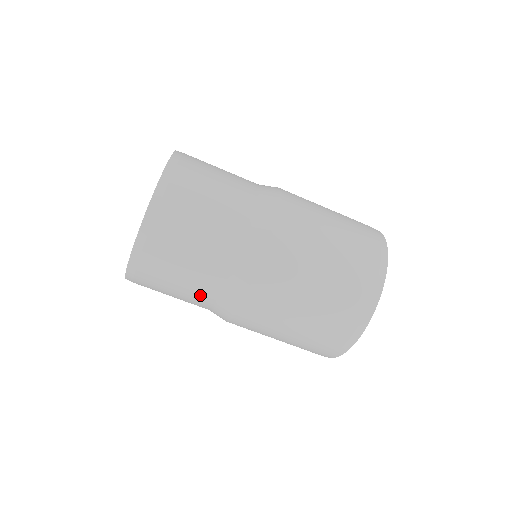
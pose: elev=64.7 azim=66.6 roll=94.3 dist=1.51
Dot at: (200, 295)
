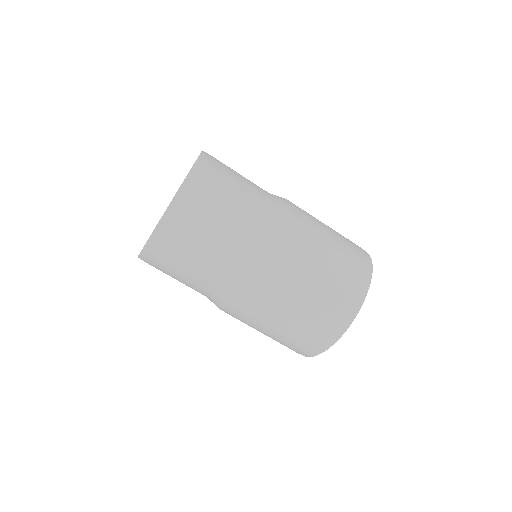
Dot at: (225, 253)
